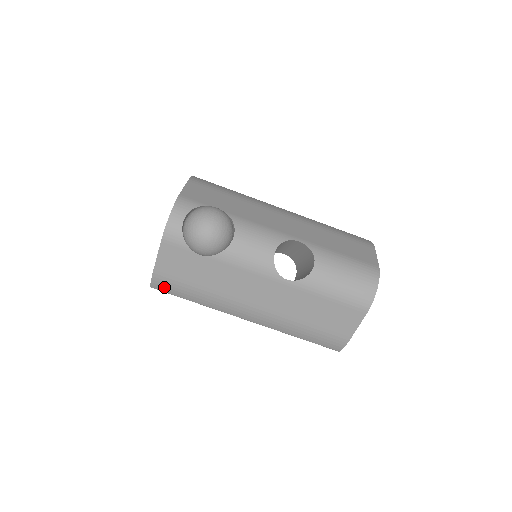
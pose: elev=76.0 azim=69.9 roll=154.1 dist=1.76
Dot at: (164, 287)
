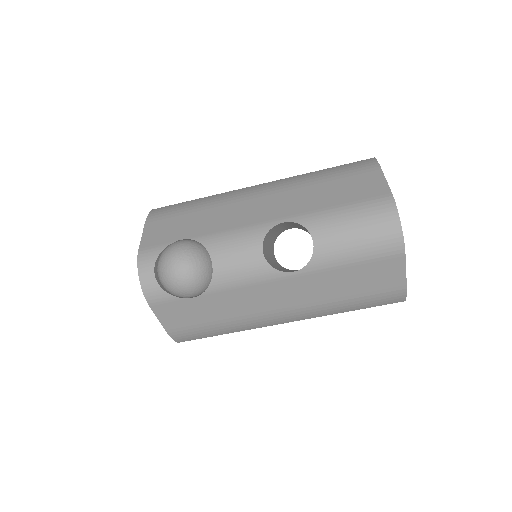
Dot at: (188, 338)
